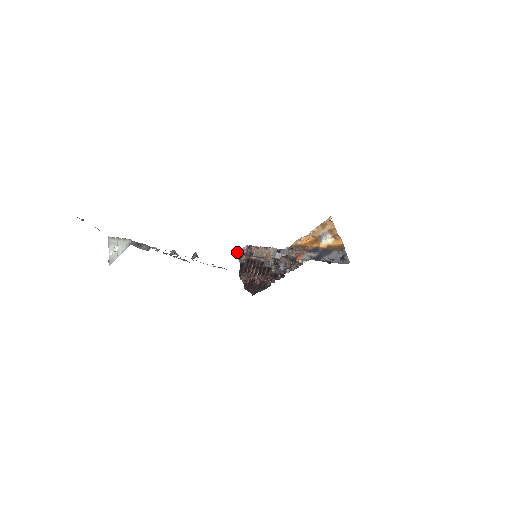
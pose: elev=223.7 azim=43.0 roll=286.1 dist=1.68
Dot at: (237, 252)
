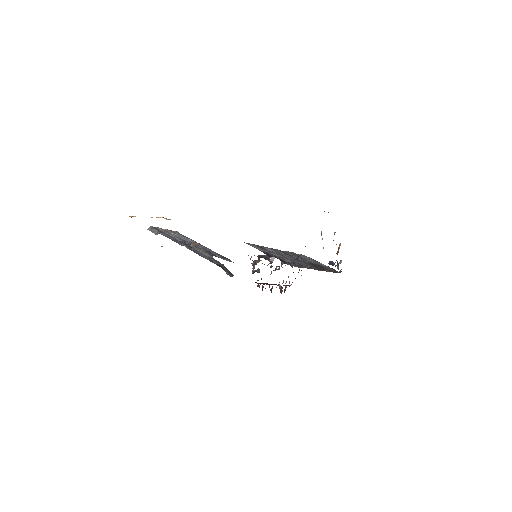
Dot at: occluded
